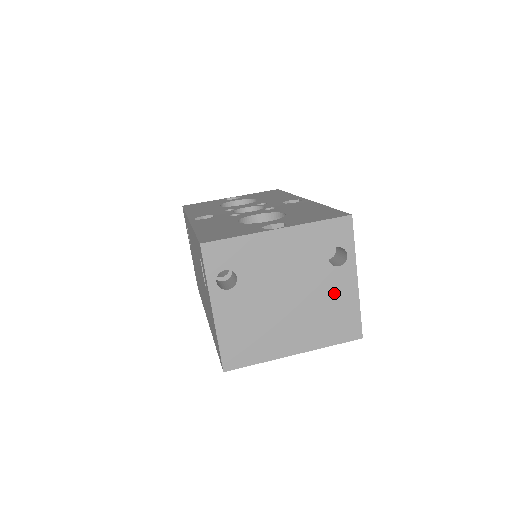
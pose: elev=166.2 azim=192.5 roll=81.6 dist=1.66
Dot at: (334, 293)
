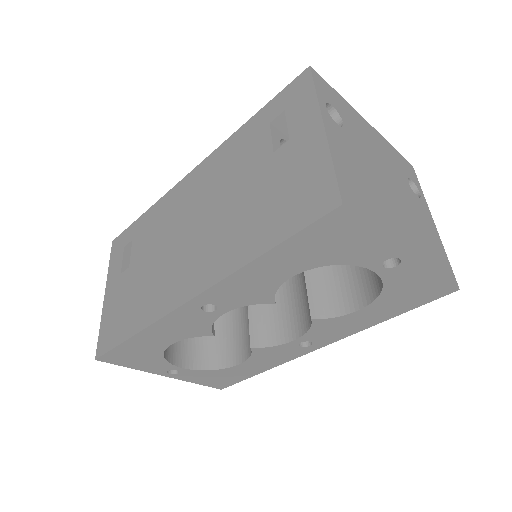
Dot at: (422, 217)
